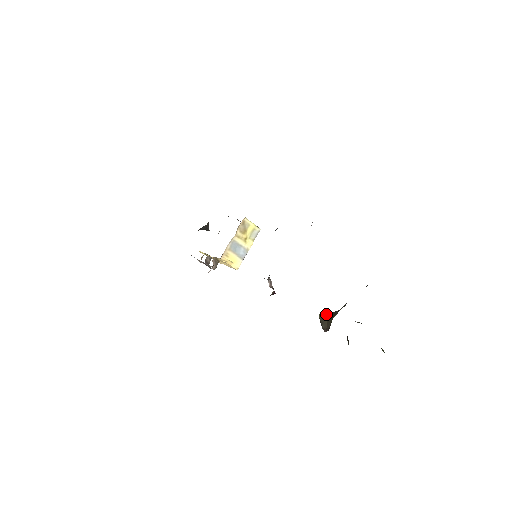
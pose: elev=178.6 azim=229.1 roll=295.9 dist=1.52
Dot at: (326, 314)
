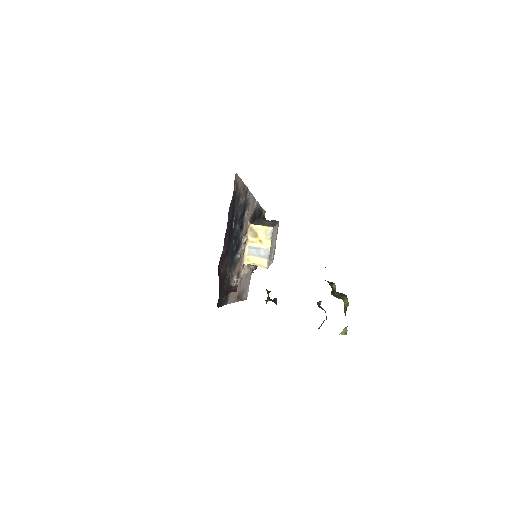
Dot at: occluded
